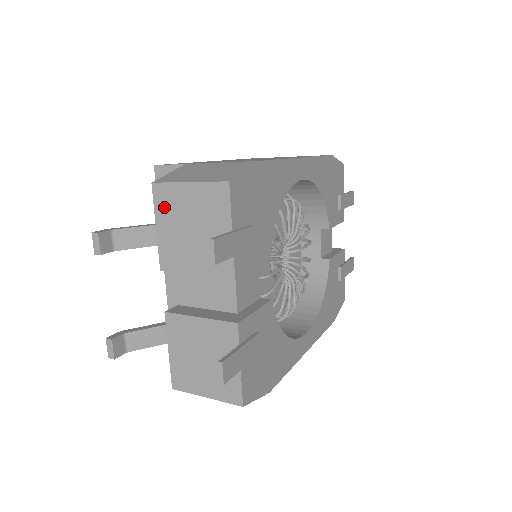
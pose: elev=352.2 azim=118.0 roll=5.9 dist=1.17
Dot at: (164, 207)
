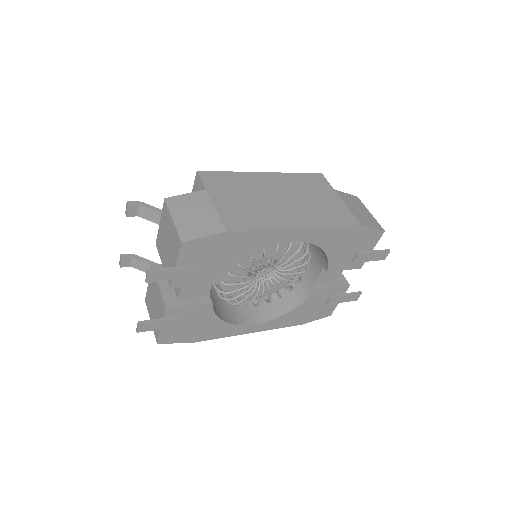
Dot at: (164, 217)
